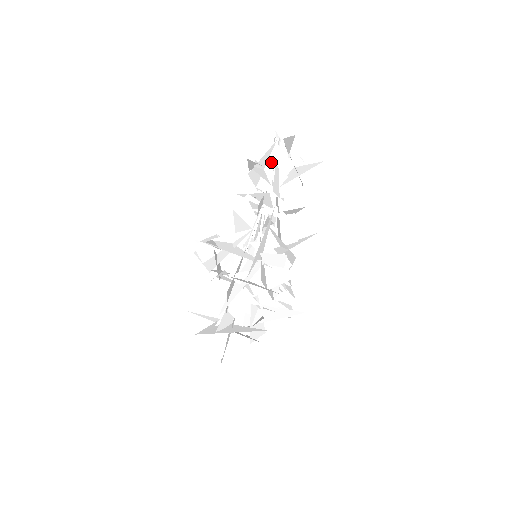
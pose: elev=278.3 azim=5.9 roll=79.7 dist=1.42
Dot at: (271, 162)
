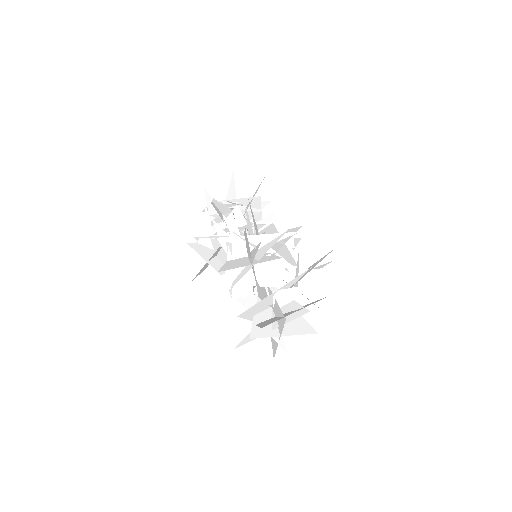
Dot at: occluded
